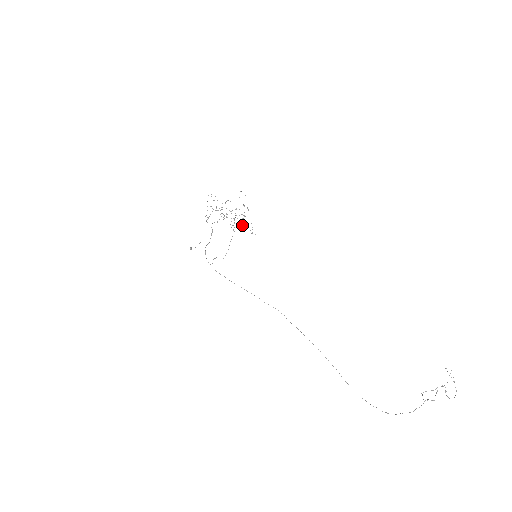
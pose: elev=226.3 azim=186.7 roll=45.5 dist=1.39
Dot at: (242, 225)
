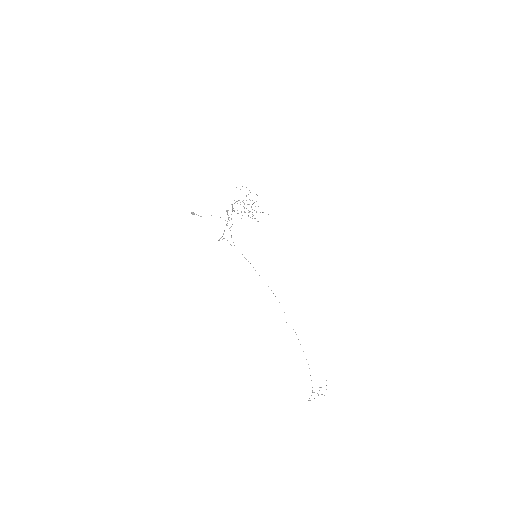
Dot at: (231, 218)
